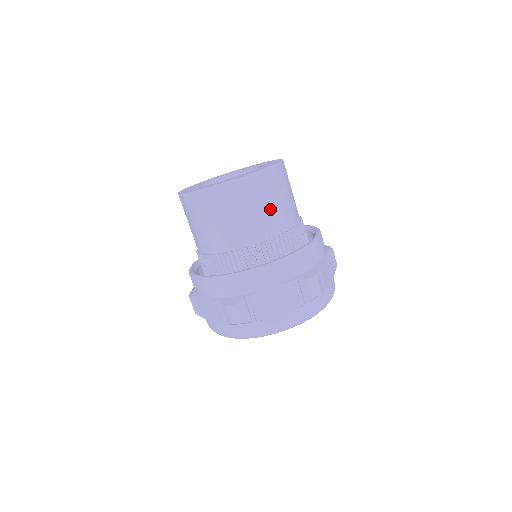
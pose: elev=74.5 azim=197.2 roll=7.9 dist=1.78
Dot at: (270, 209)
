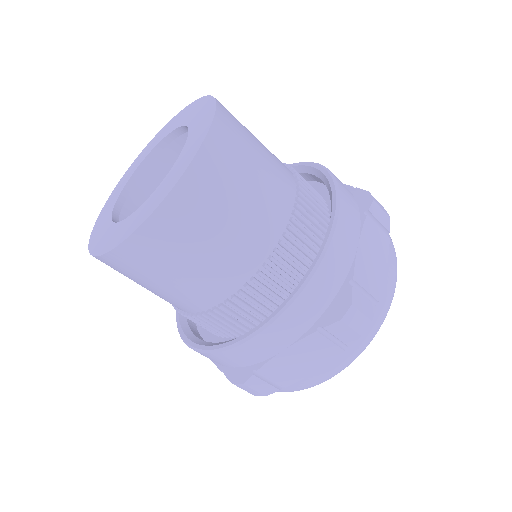
Dot at: (264, 154)
